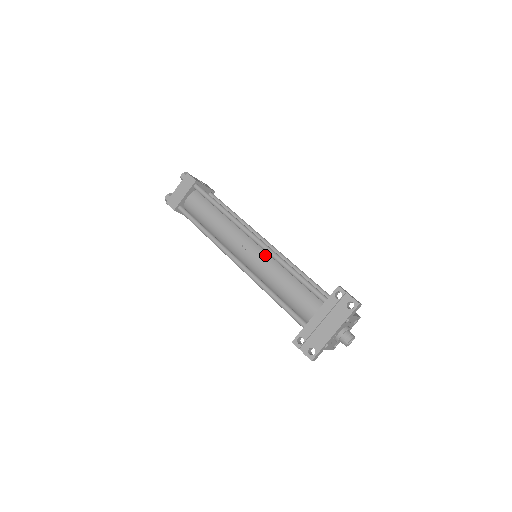
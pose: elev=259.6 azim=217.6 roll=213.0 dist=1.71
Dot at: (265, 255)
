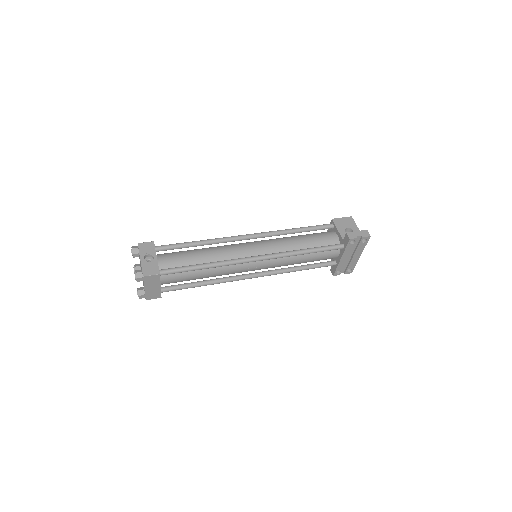
Dot at: occluded
